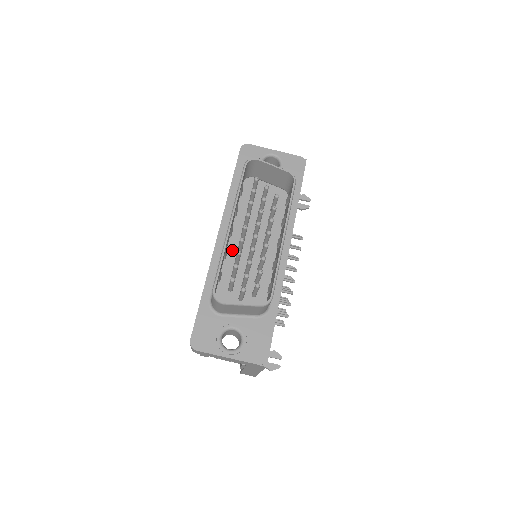
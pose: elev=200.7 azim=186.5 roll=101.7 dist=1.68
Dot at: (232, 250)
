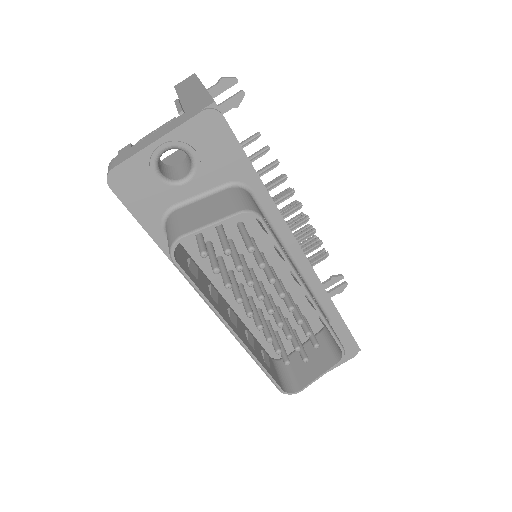
Dot at: (240, 305)
